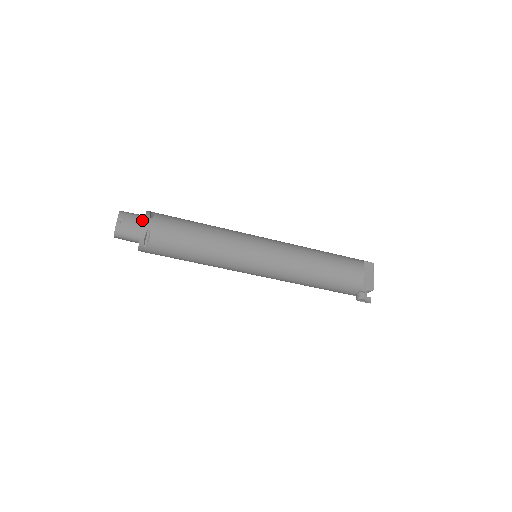
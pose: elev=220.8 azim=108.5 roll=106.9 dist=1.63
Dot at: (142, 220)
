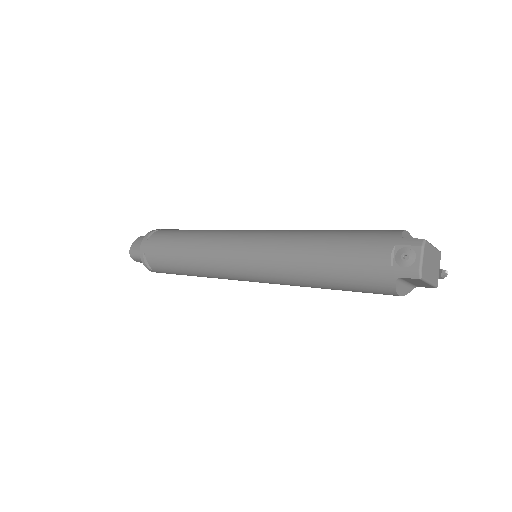
Dot at: occluded
